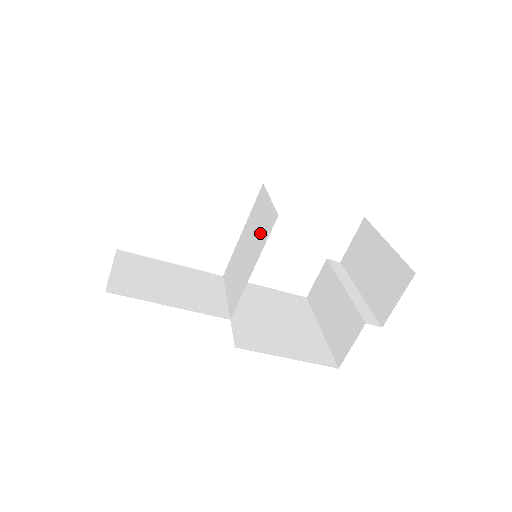
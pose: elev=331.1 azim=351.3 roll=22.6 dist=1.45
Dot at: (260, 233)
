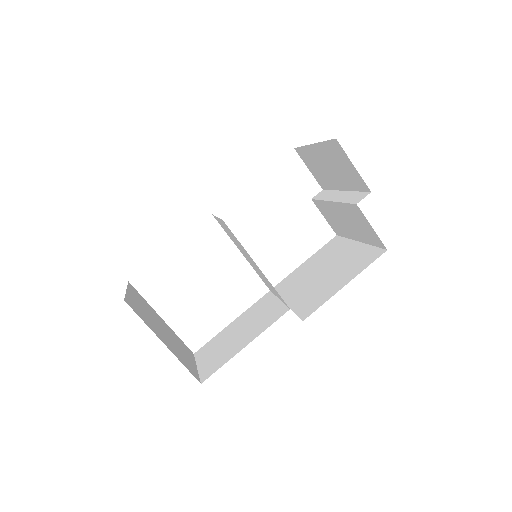
Dot at: (237, 242)
